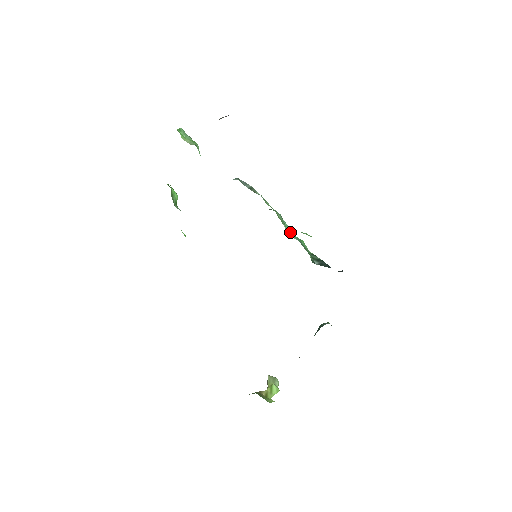
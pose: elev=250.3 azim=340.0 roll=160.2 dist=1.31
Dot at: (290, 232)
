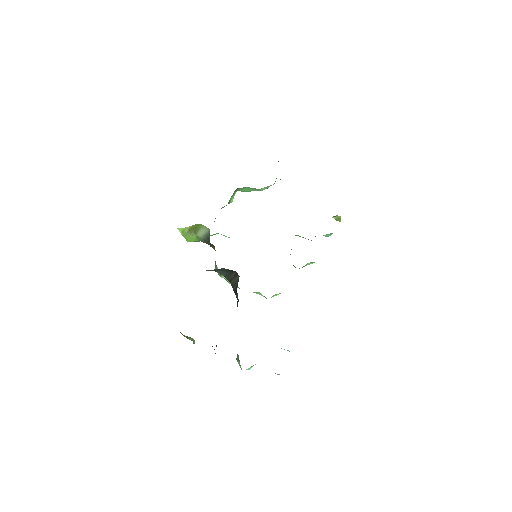
Dot at: occluded
